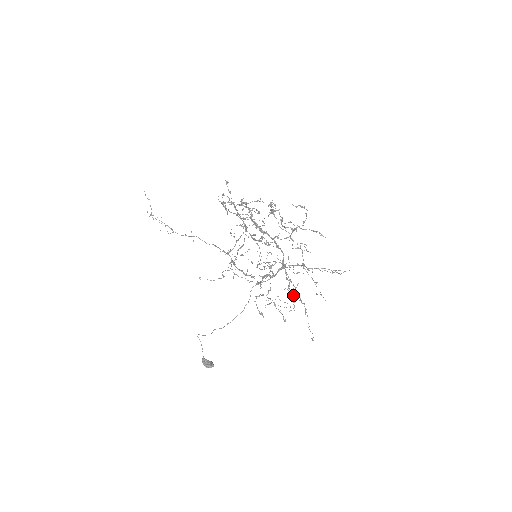
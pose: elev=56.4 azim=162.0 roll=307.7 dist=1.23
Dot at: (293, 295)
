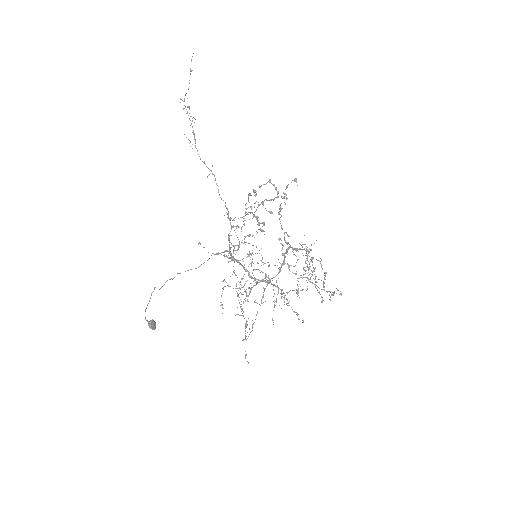
Dot at: (246, 289)
